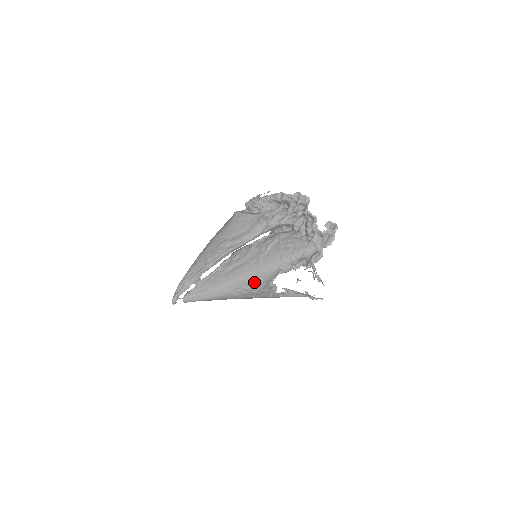
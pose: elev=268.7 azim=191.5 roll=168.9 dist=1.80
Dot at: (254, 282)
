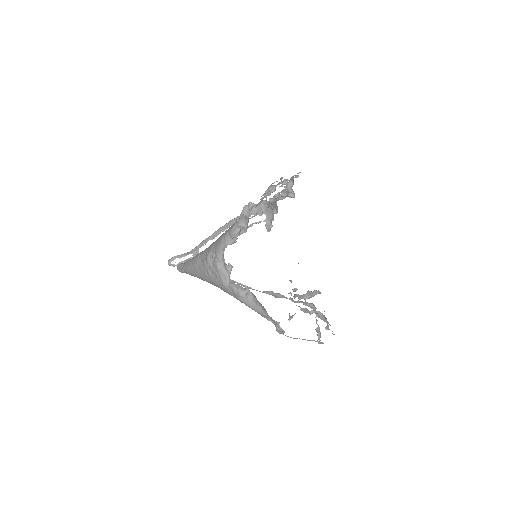
Dot at: (213, 249)
